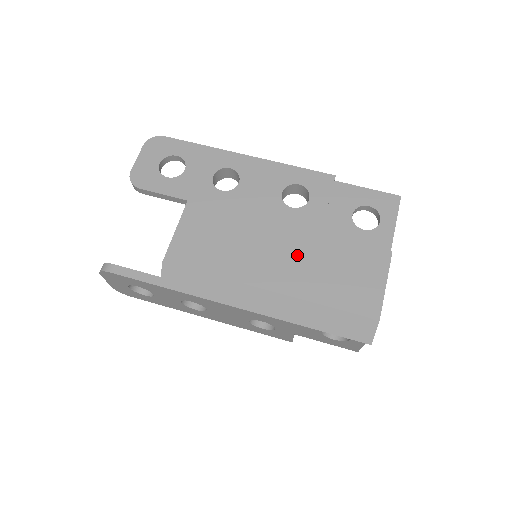
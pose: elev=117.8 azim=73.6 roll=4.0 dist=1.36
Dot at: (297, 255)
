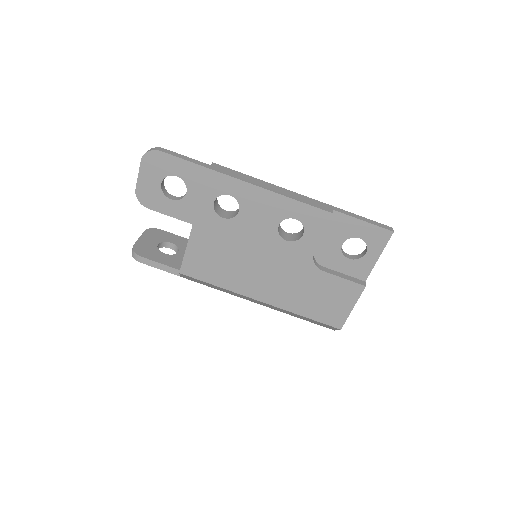
Dot at: (286, 280)
